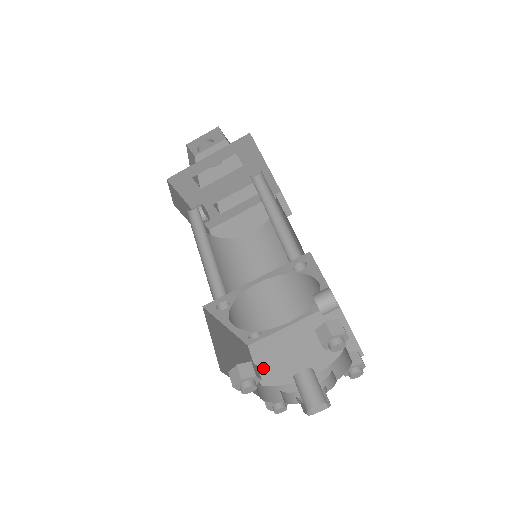
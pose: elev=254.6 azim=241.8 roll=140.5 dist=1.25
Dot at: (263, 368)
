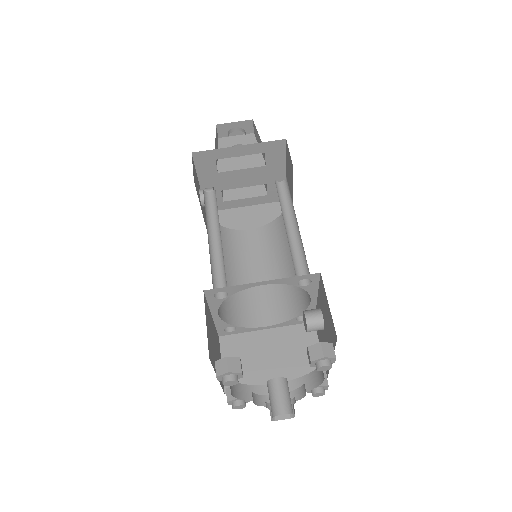
Dot at: occluded
